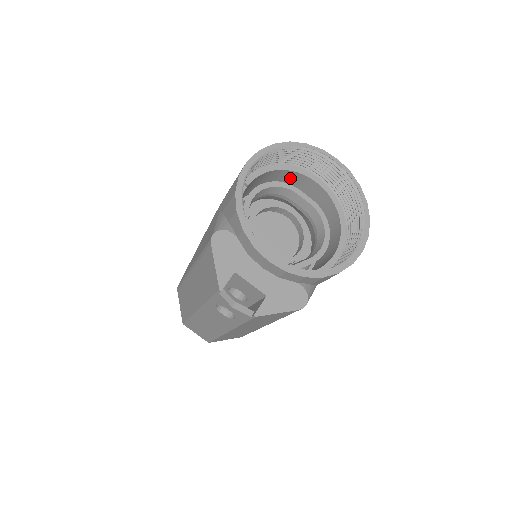
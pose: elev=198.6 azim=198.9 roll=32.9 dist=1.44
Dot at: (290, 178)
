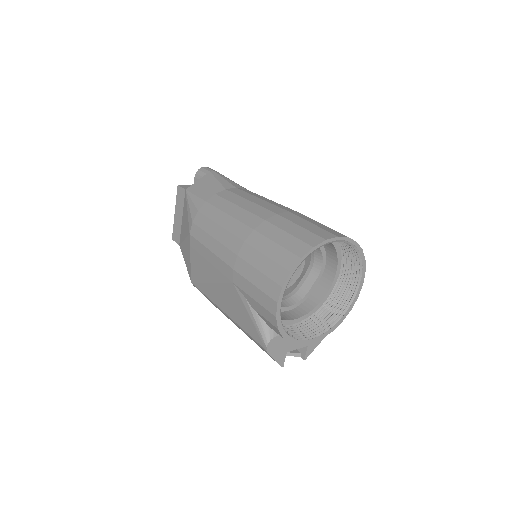
Dot at: occluded
